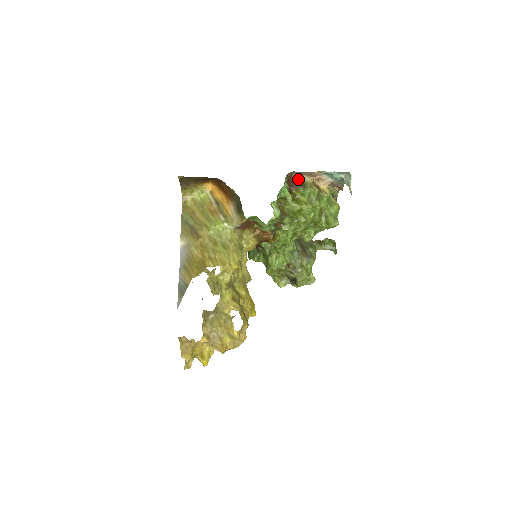
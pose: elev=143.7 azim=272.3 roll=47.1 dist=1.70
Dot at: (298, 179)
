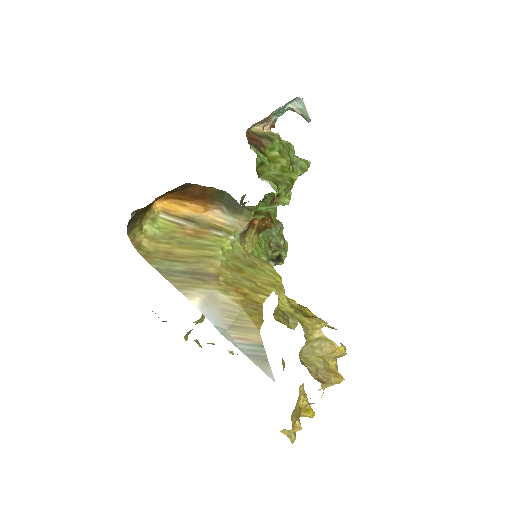
Dot at: (254, 134)
